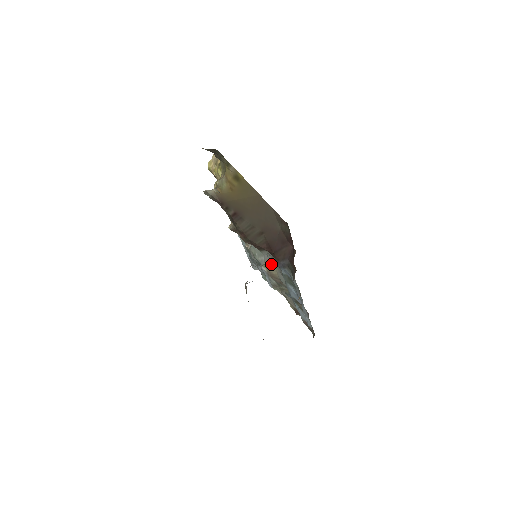
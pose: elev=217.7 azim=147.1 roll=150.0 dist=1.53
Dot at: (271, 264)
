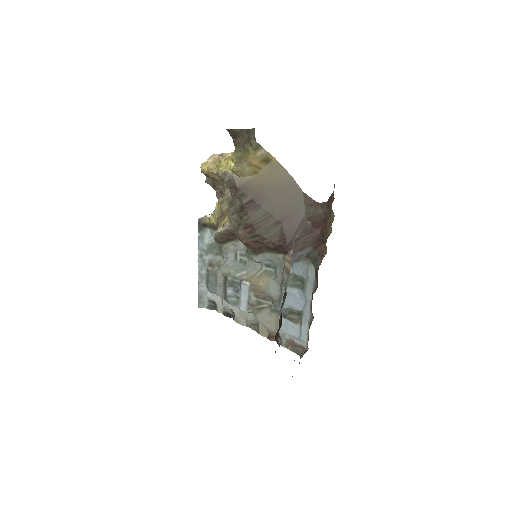
Dot at: (259, 275)
